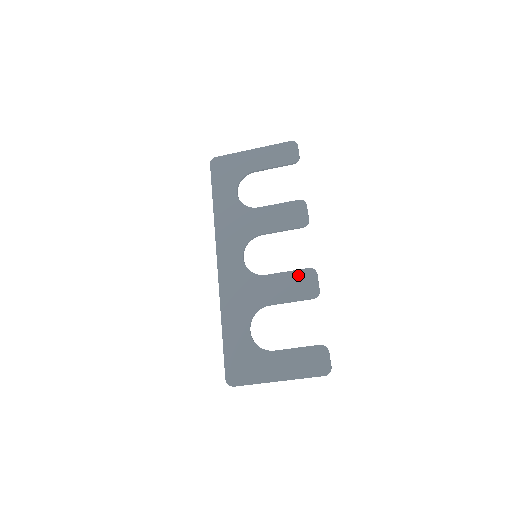
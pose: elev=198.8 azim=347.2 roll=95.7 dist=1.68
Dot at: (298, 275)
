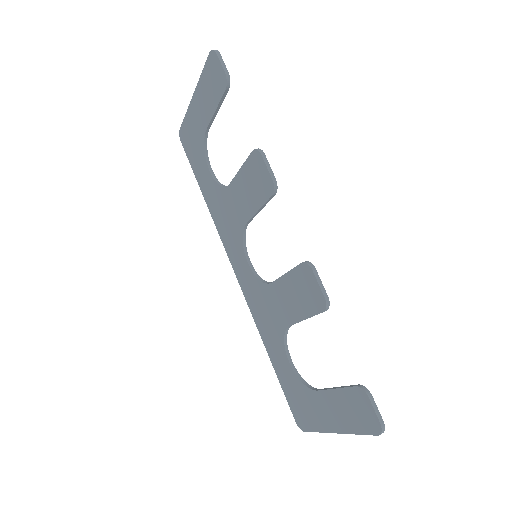
Dot at: (296, 277)
